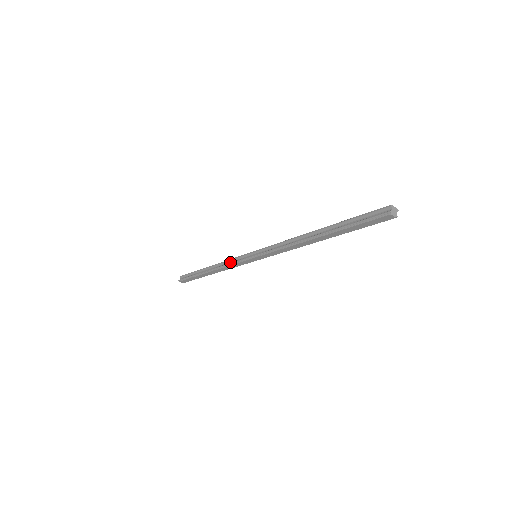
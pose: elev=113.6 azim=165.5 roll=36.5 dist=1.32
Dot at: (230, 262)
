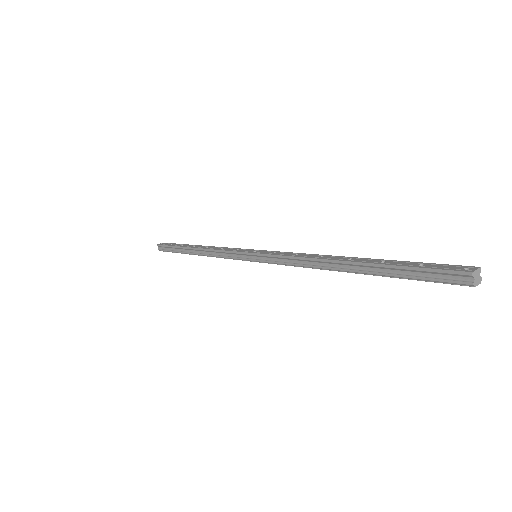
Dot at: (221, 254)
